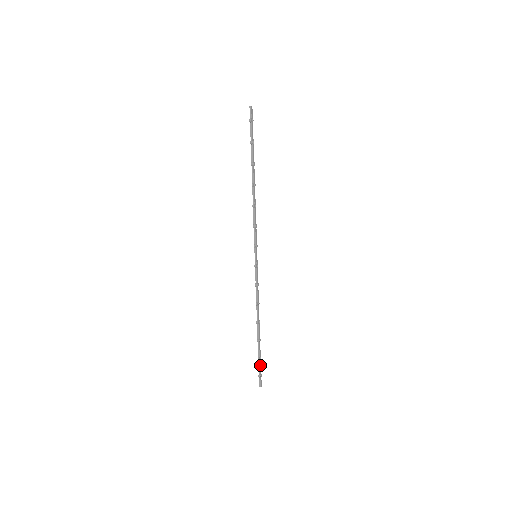
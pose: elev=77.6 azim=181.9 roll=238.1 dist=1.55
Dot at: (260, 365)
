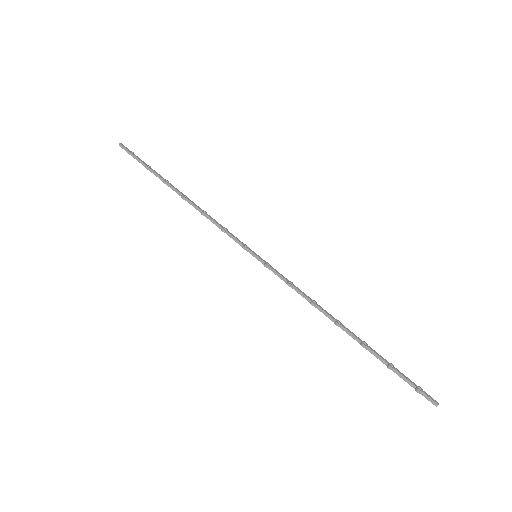
Dot at: (402, 375)
